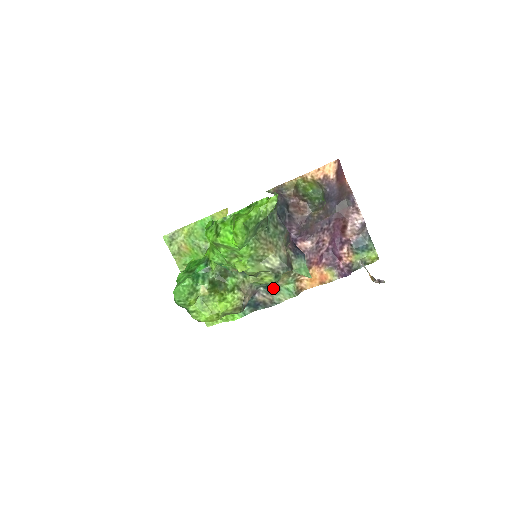
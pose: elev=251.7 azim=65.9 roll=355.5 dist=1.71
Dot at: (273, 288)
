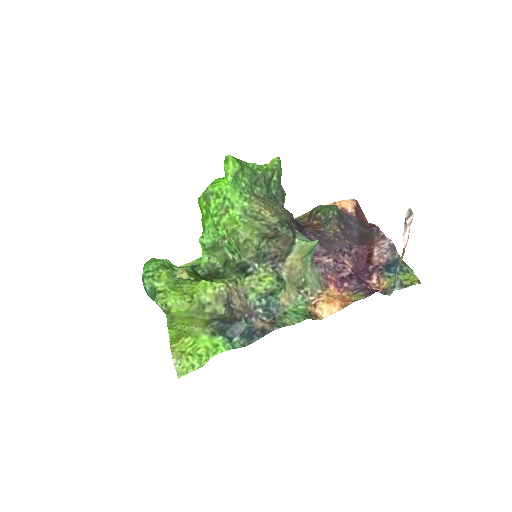
Dot at: (276, 310)
